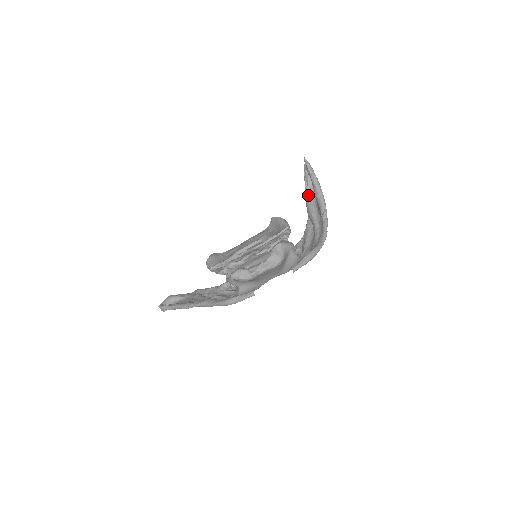
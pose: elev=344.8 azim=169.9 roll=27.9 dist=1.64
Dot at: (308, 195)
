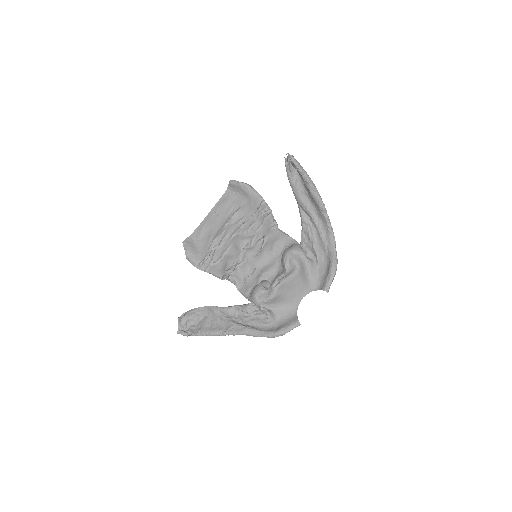
Dot at: (294, 185)
